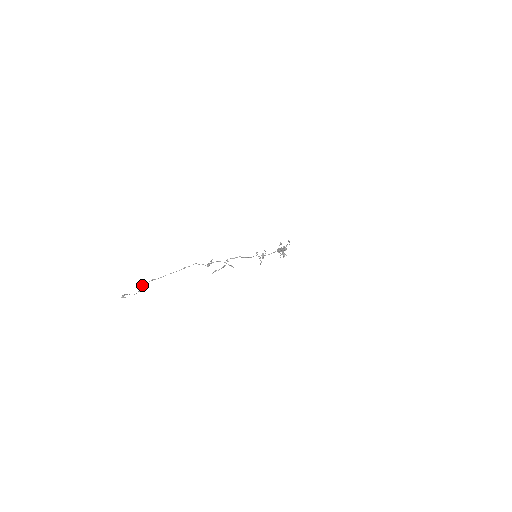
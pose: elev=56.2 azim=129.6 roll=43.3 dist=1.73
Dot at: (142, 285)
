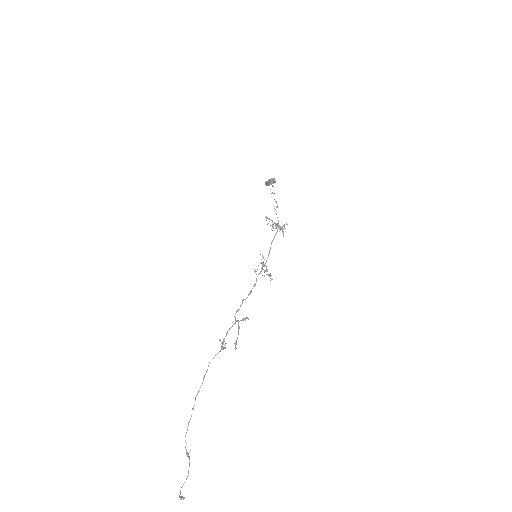
Dot at: (185, 447)
